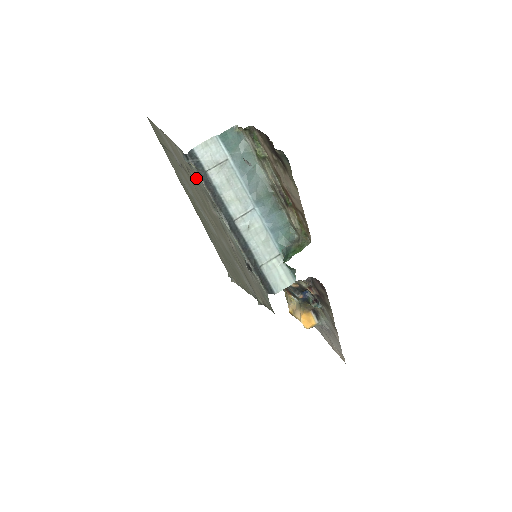
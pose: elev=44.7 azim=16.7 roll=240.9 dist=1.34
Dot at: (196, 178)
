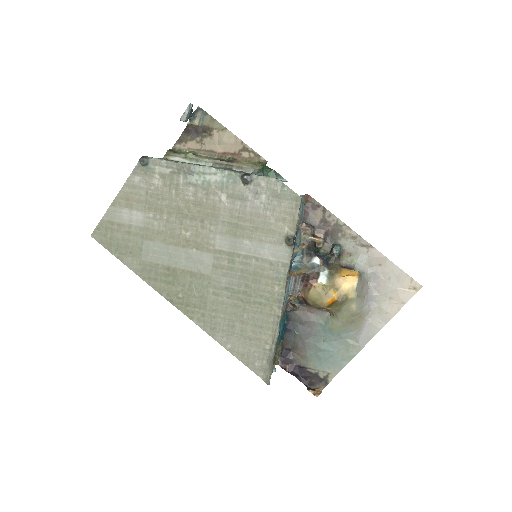
Dot at: (160, 176)
